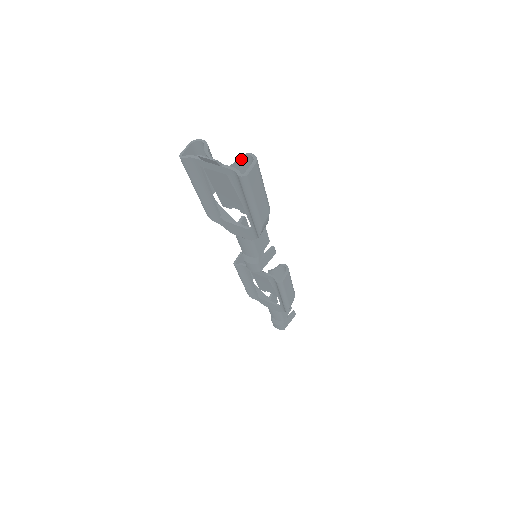
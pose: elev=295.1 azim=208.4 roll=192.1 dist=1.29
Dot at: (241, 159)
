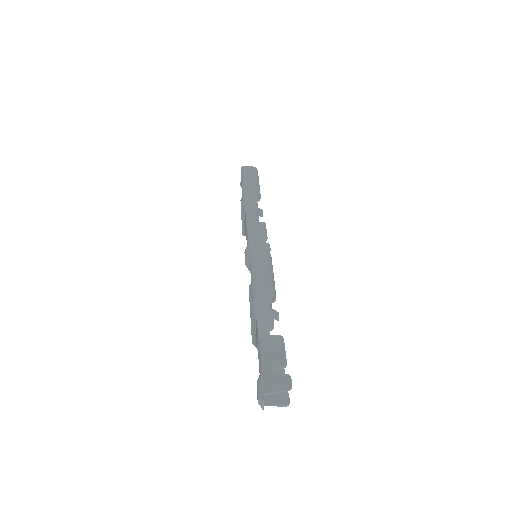
Dot at: occluded
